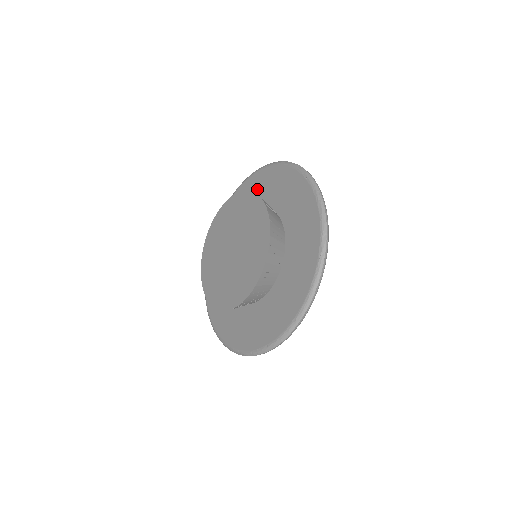
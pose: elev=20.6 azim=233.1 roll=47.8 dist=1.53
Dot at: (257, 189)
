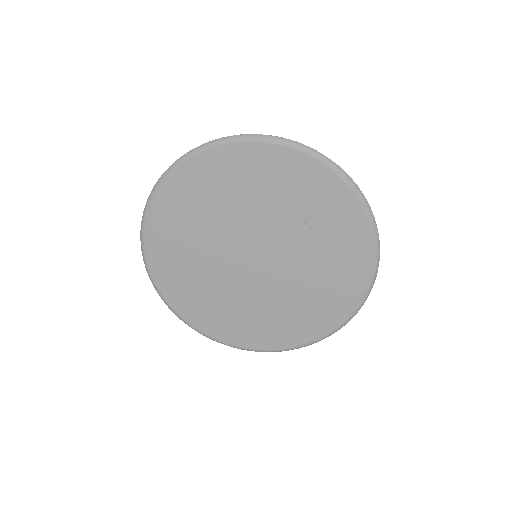
Dot at: (307, 187)
